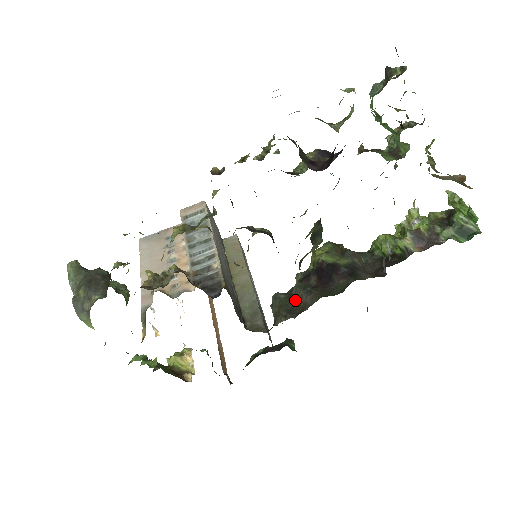
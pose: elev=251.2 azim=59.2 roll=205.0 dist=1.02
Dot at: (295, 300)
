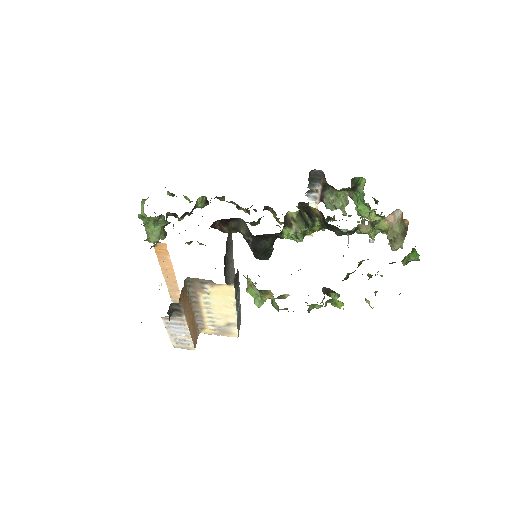
Dot at: occluded
